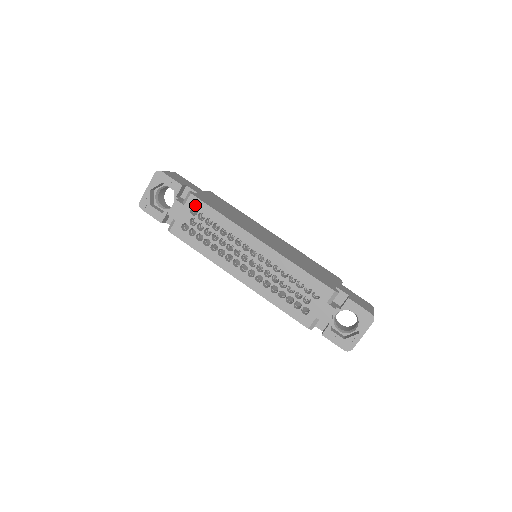
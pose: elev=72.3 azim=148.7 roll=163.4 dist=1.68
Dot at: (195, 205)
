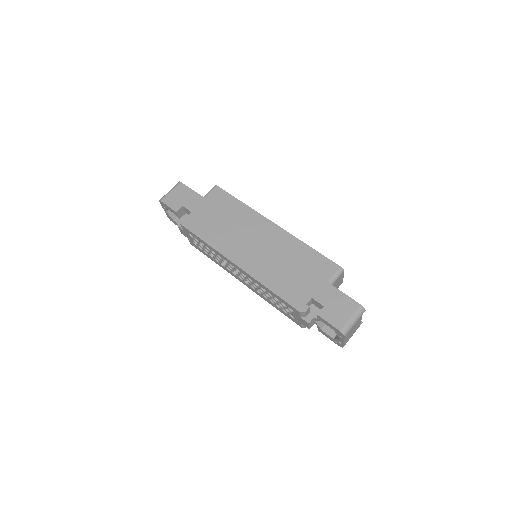
Dot at: (188, 232)
